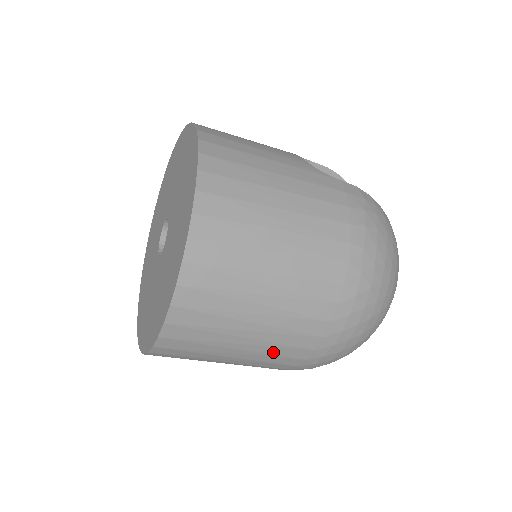
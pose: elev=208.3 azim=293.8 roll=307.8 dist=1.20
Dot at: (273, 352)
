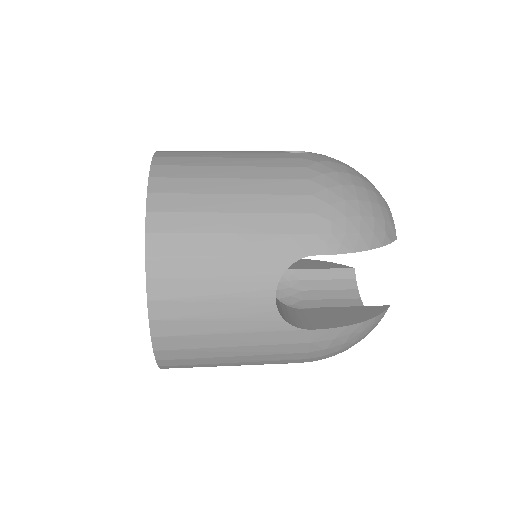
Dot at: occluded
